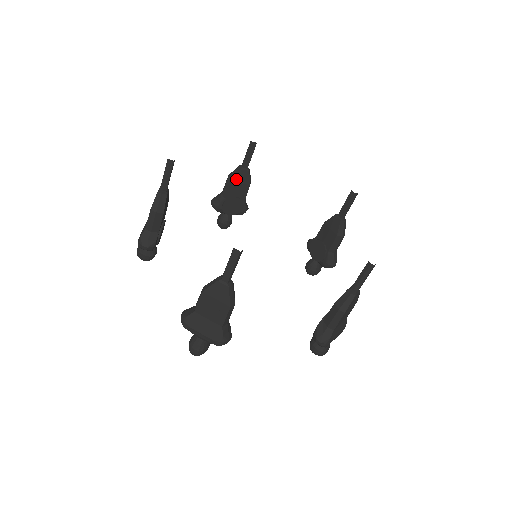
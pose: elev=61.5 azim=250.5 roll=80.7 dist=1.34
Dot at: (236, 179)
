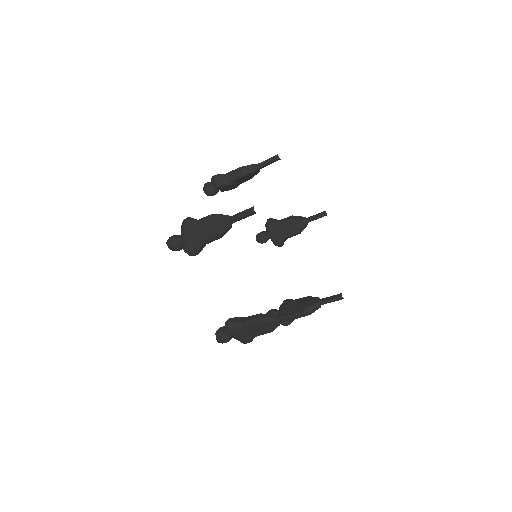
Dot at: (247, 175)
